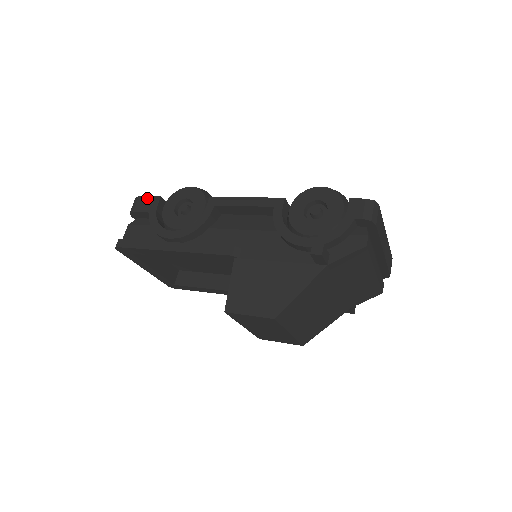
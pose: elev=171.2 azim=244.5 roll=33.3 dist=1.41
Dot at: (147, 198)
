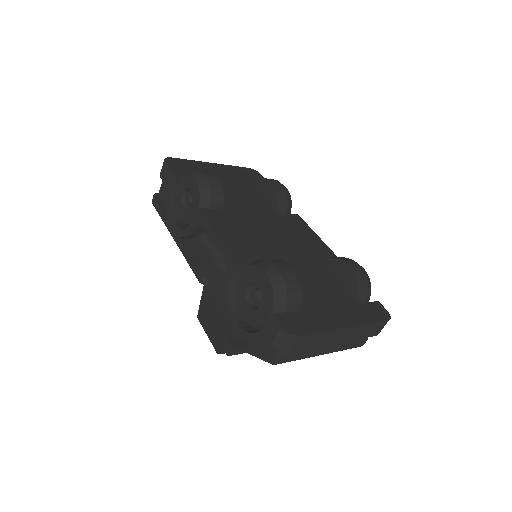
Dot at: (168, 168)
